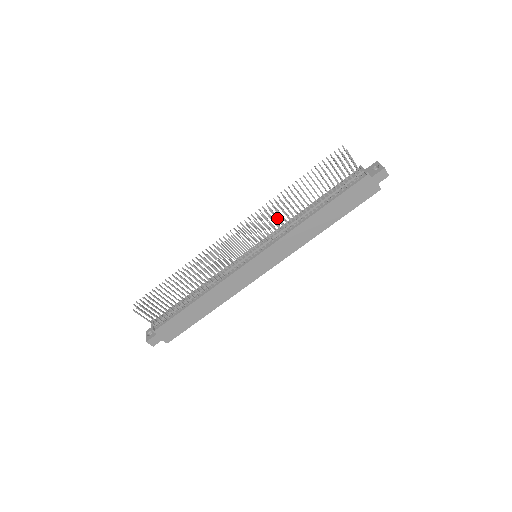
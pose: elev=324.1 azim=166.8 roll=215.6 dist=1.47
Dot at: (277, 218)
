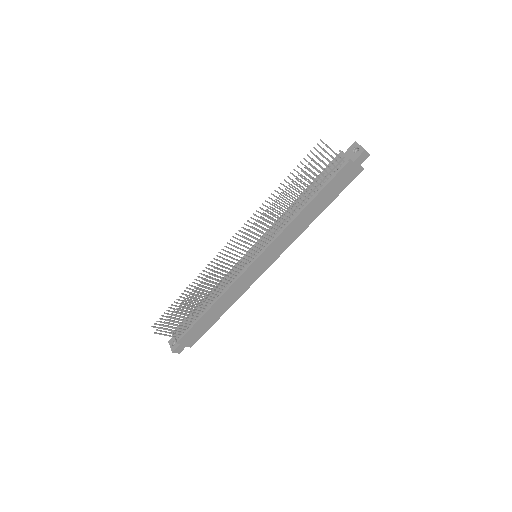
Dot at: (270, 222)
